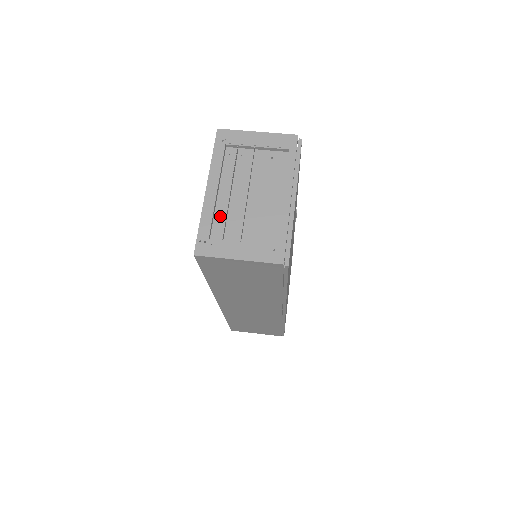
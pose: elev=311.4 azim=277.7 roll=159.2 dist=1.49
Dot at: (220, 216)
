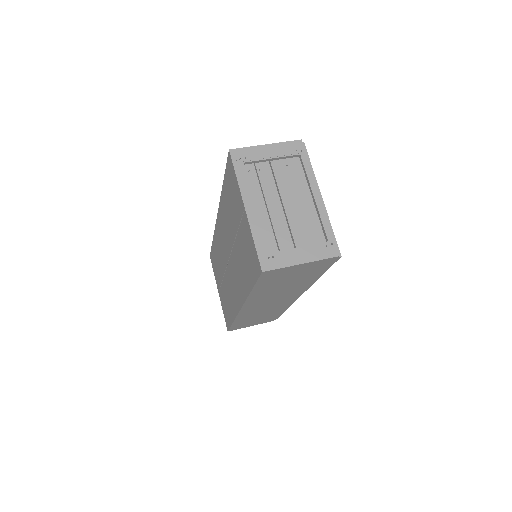
Dot at: (267, 230)
